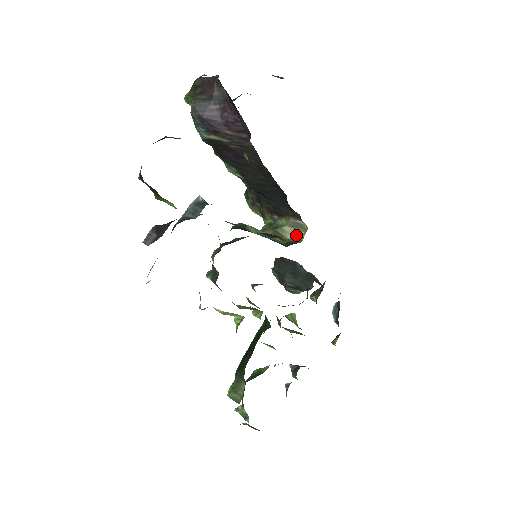
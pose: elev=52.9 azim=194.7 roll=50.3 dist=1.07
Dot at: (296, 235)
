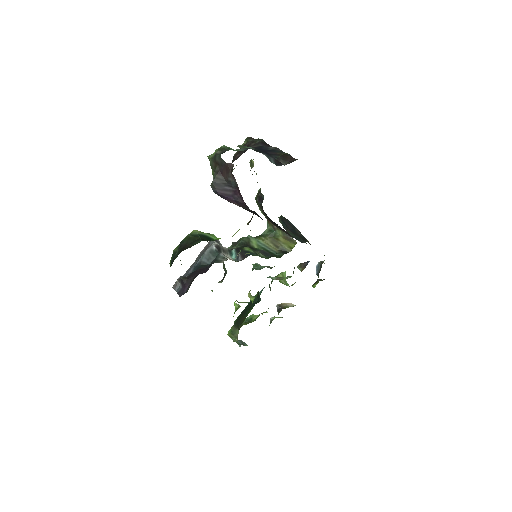
Dot at: (288, 245)
